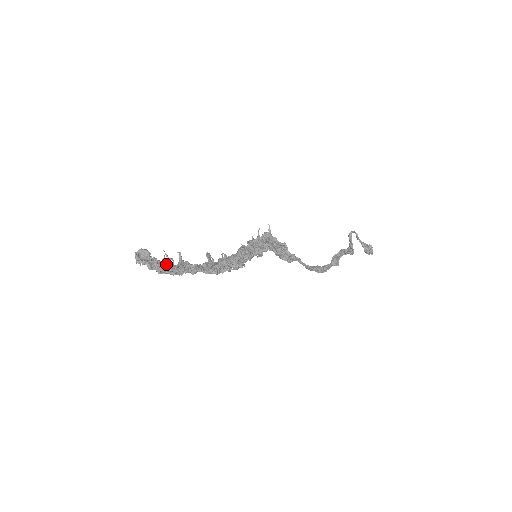
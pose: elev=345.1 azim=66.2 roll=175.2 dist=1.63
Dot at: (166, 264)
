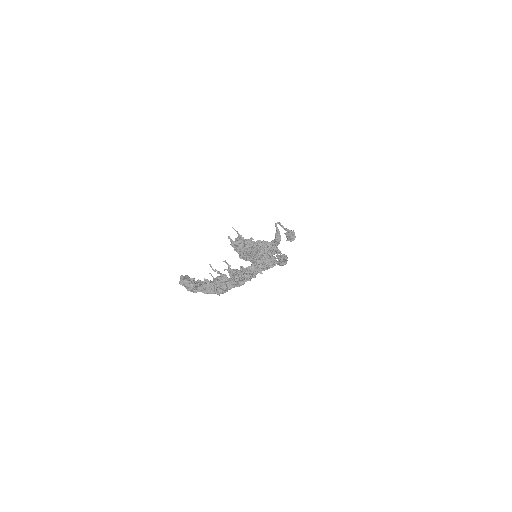
Dot at: (222, 279)
